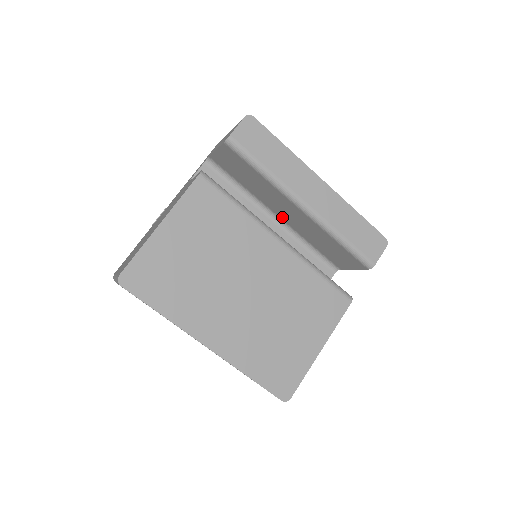
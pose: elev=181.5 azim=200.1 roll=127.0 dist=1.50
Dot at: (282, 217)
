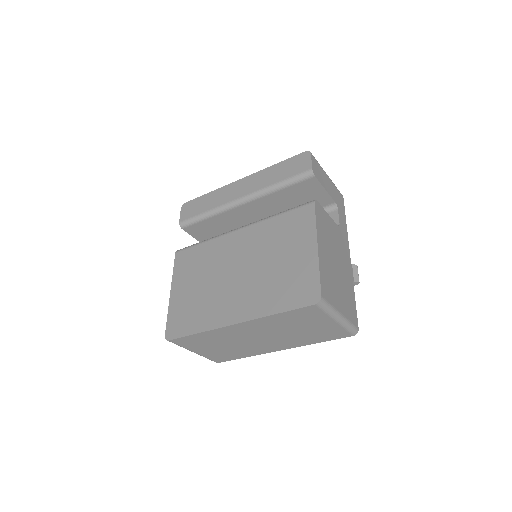
Dot at: occluded
